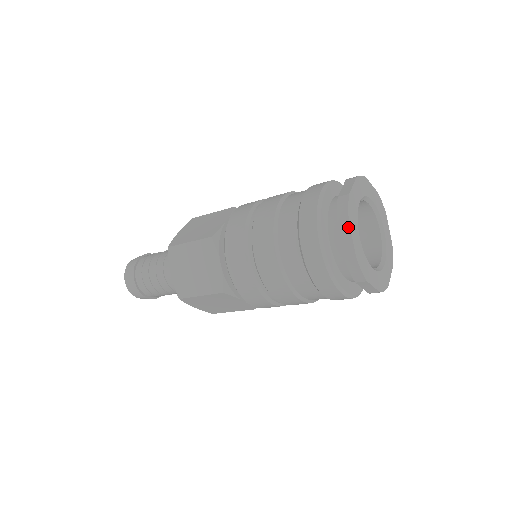
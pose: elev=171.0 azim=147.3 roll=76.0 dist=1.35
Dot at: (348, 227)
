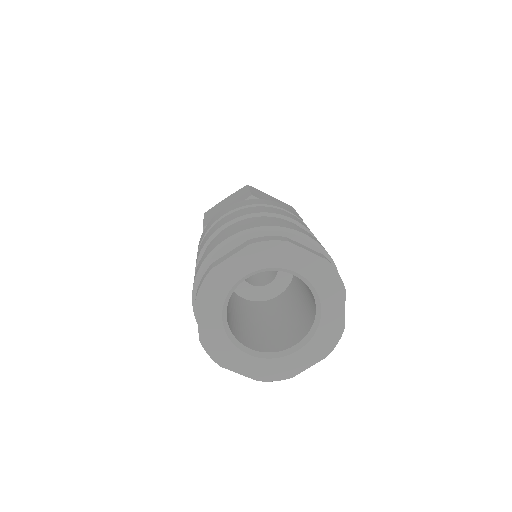
Dot at: (196, 306)
